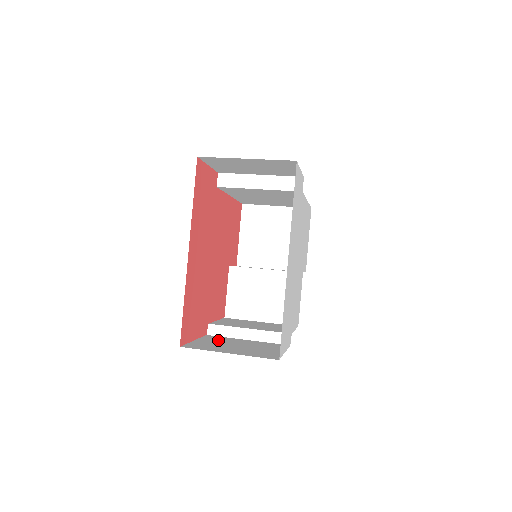
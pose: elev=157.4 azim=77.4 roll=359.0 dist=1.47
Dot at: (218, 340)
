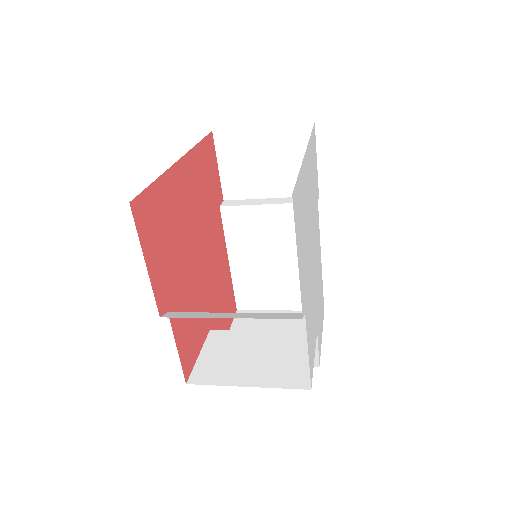
Dot at: occluded
